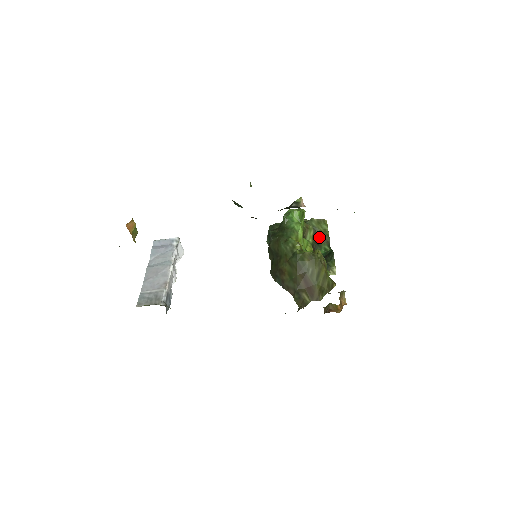
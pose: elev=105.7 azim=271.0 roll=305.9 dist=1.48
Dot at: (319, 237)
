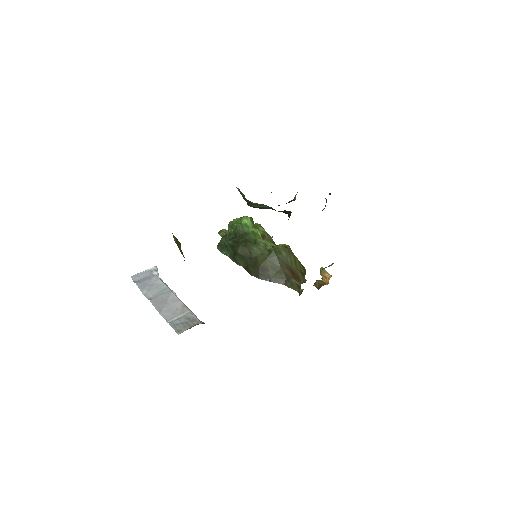
Dot at: (262, 238)
